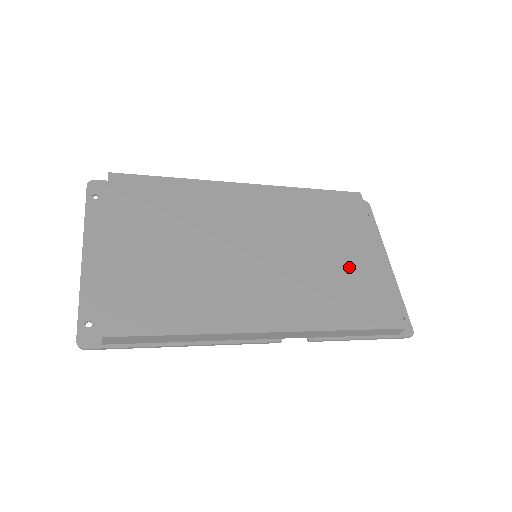
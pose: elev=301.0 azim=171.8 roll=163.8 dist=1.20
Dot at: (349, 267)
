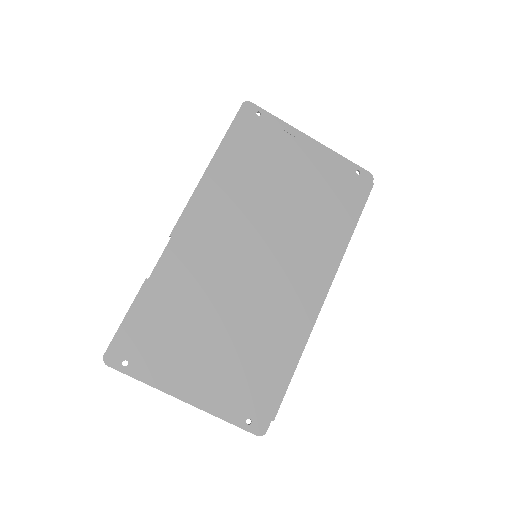
Dot at: (308, 186)
